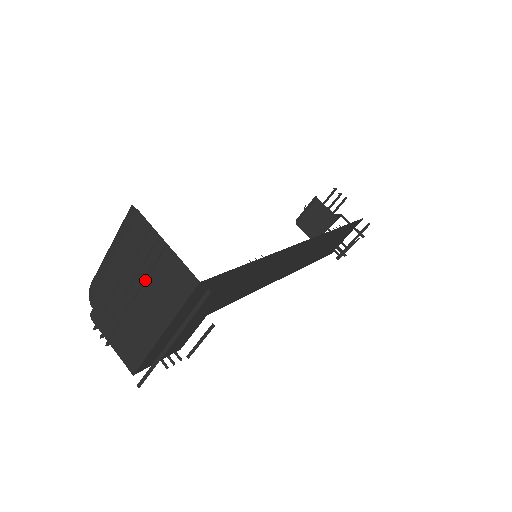
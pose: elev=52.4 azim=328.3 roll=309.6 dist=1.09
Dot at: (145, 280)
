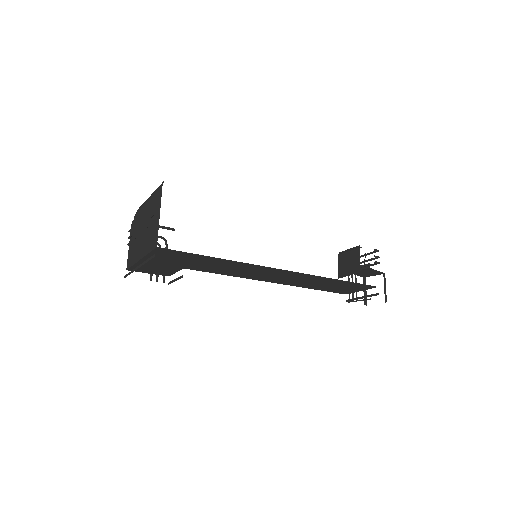
Dot at: (147, 225)
